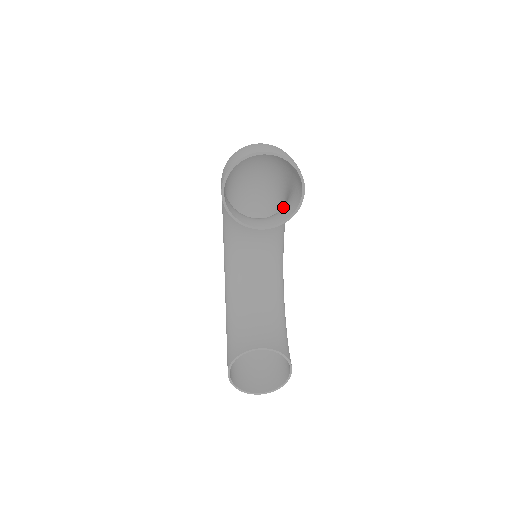
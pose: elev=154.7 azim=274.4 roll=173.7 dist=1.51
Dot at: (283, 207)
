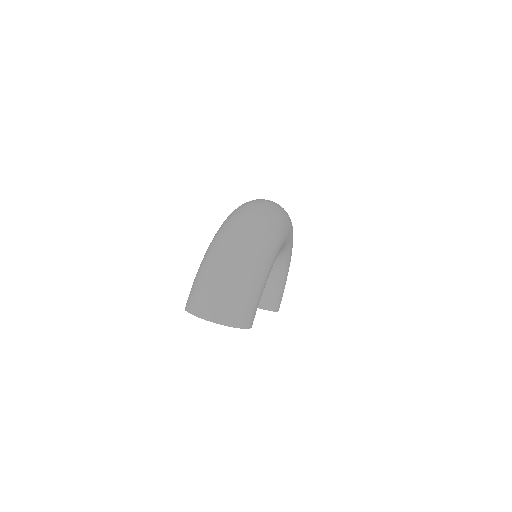
Dot at: occluded
